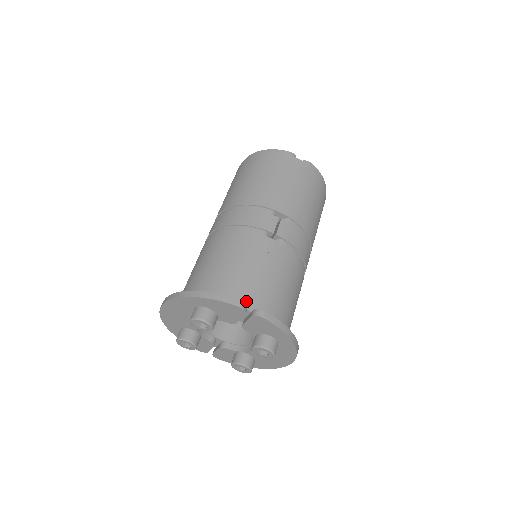
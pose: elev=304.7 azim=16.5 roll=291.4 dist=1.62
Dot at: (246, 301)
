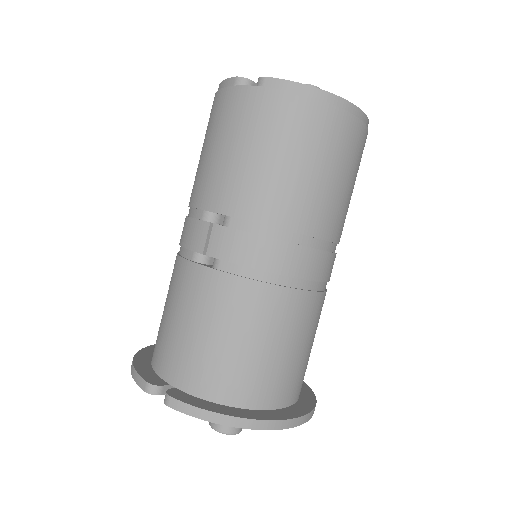
Dot at: (170, 372)
